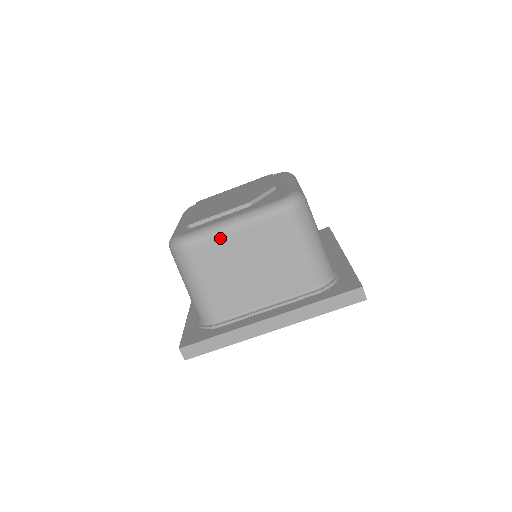
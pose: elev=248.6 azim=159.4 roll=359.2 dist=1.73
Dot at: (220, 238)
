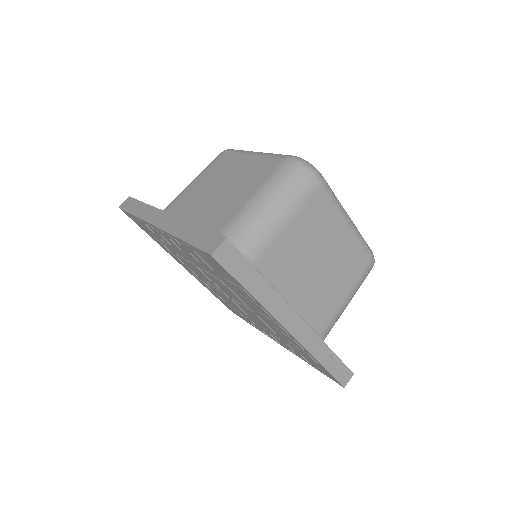
Dot at: (240, 155)
